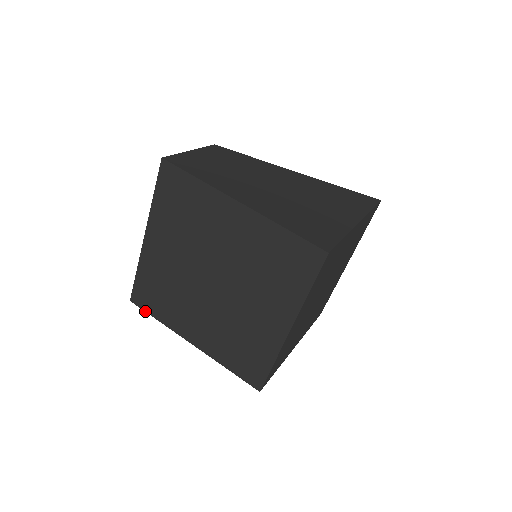
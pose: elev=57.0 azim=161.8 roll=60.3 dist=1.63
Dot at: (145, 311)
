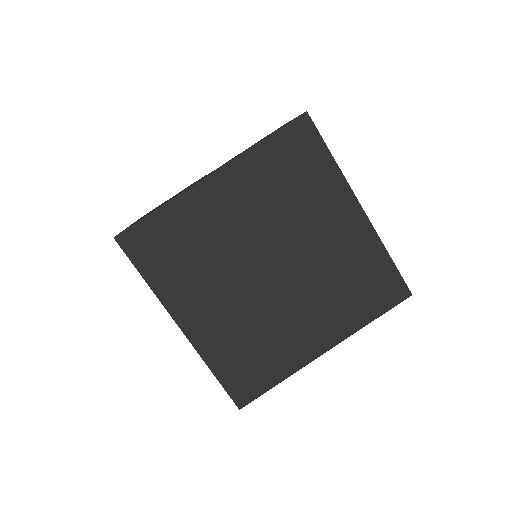
Dot at: (132, 261)
